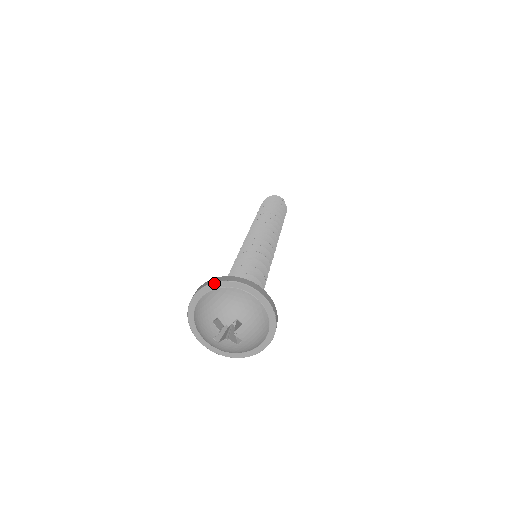
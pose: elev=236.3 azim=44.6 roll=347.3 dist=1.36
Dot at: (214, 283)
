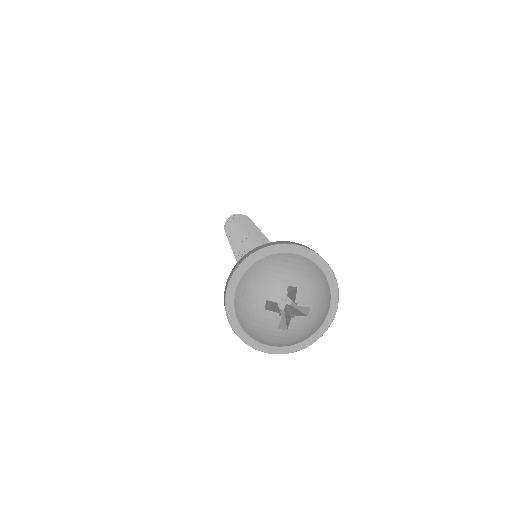
Dot at: (317, 254)
